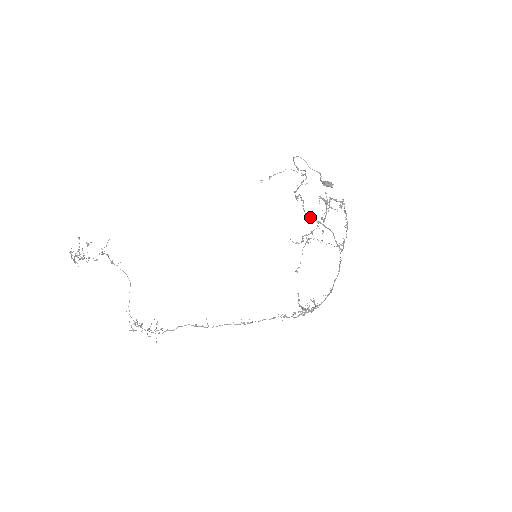
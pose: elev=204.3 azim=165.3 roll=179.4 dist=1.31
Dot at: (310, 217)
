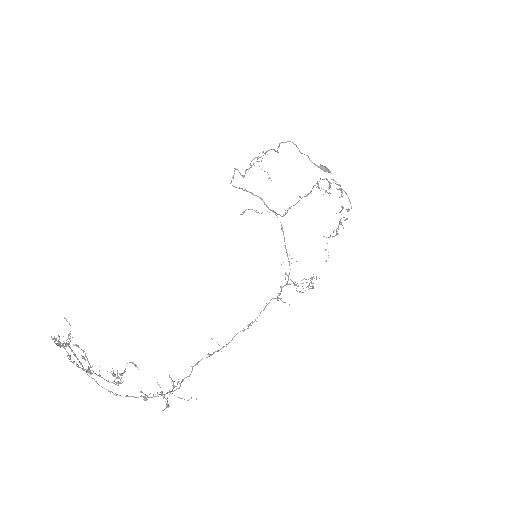
Dot at: (236, 187)
